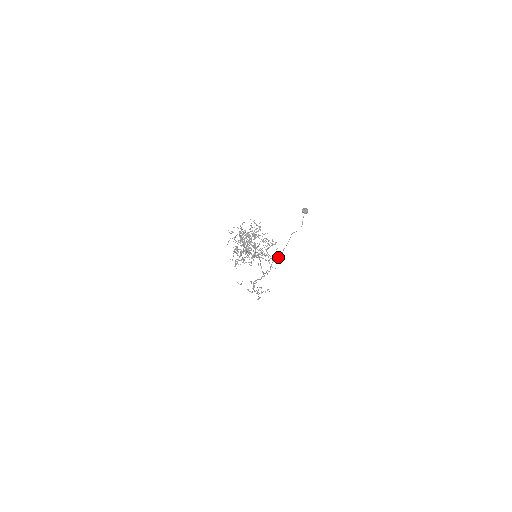
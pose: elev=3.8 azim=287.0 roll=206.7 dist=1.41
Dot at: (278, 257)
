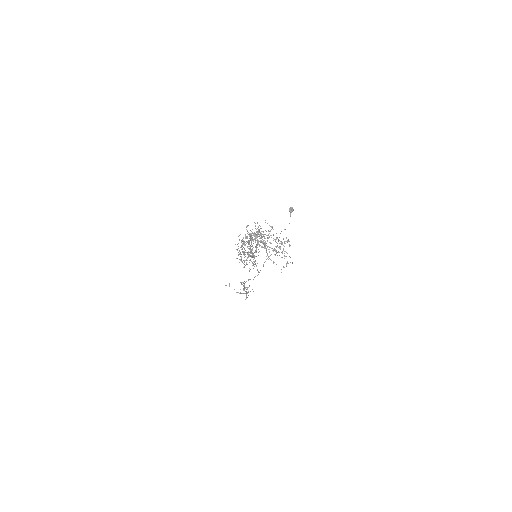
Dot at: occluded
